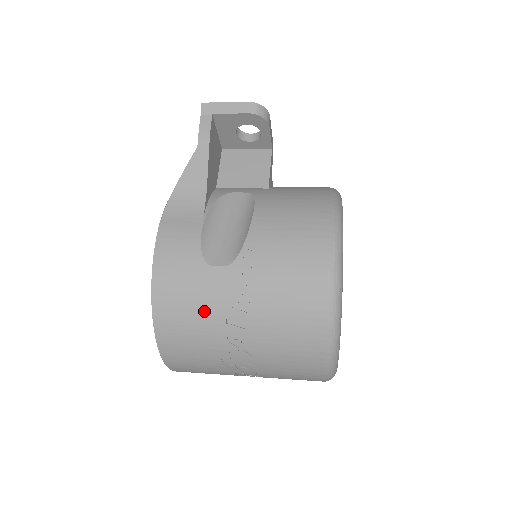
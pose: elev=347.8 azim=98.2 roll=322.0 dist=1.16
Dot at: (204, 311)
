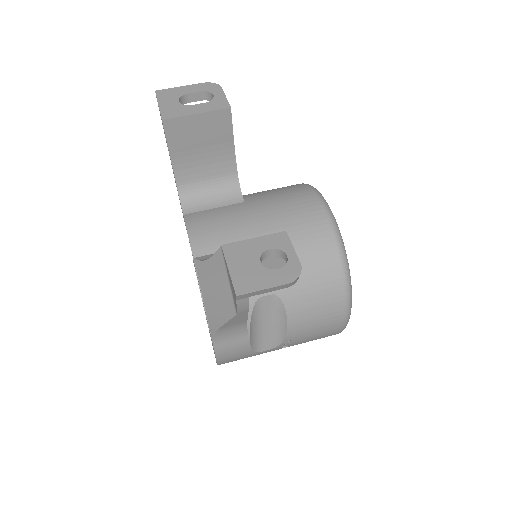
Dot at: occluded
